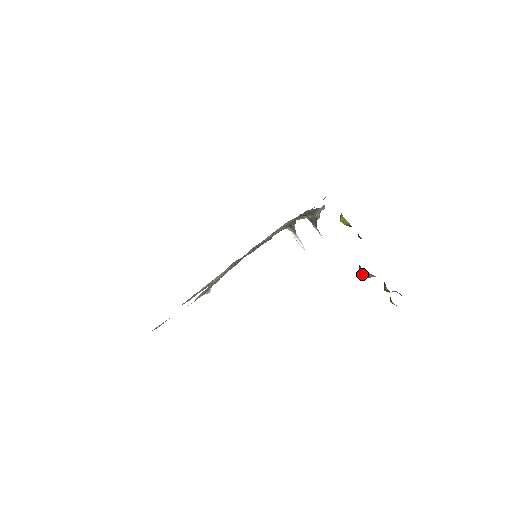
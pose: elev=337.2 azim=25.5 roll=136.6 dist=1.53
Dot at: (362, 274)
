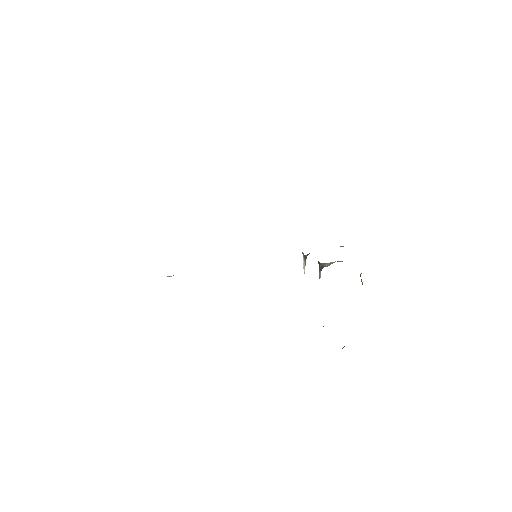
Dot at: occluded
